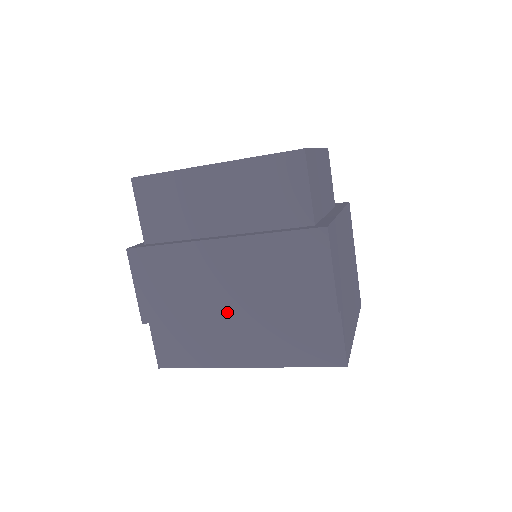
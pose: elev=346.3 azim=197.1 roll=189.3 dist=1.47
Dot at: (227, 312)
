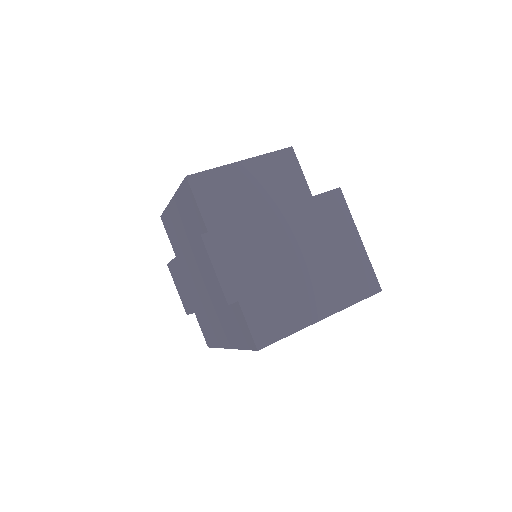
Dot at: (201, 305)
